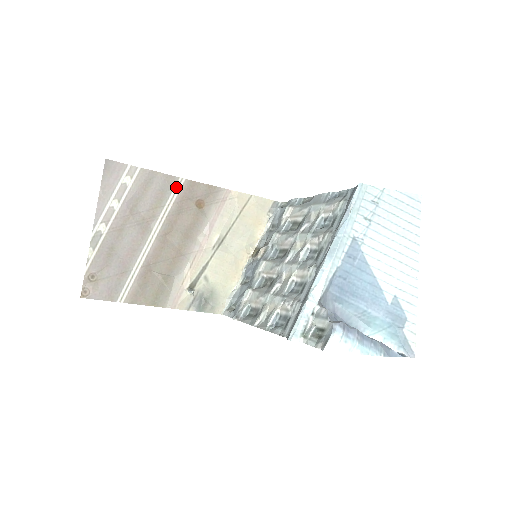
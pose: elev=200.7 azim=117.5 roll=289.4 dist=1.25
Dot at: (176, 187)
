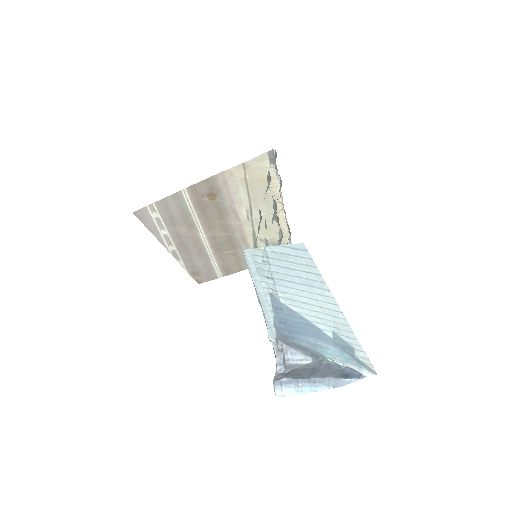
Dot at: (185, 198)
